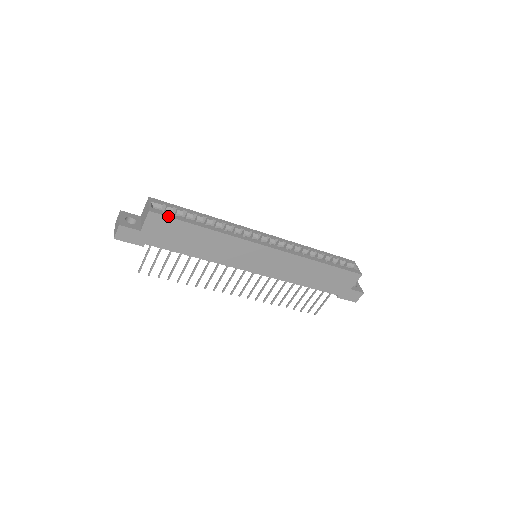
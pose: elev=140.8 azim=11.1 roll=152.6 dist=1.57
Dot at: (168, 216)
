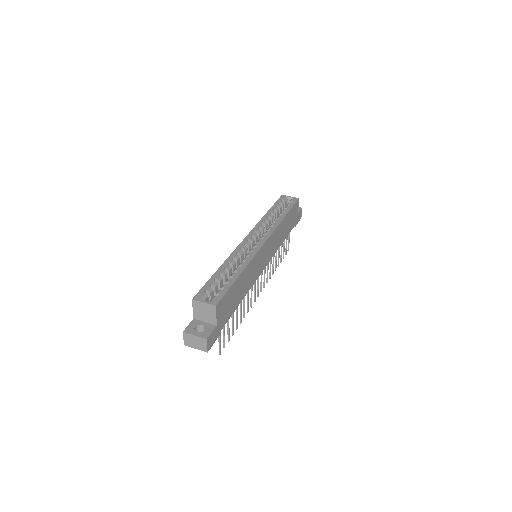
Dot at: (224, 295)
